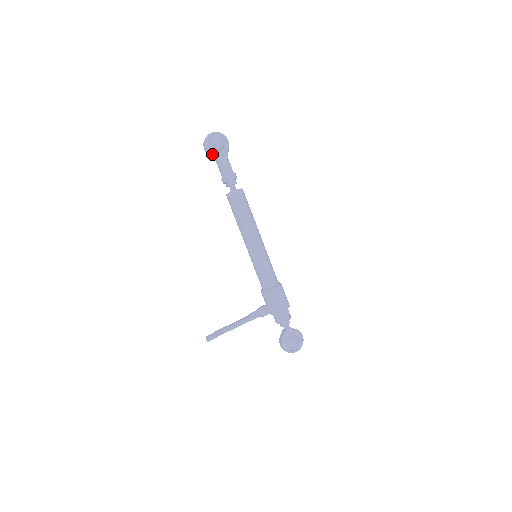
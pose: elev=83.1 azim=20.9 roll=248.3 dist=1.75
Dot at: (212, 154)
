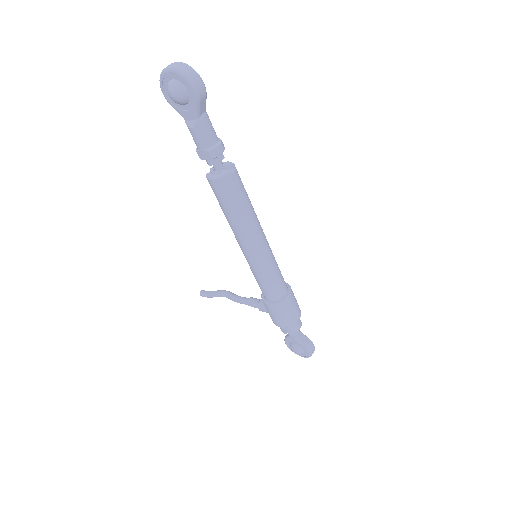
Dot at: (173, 107)
